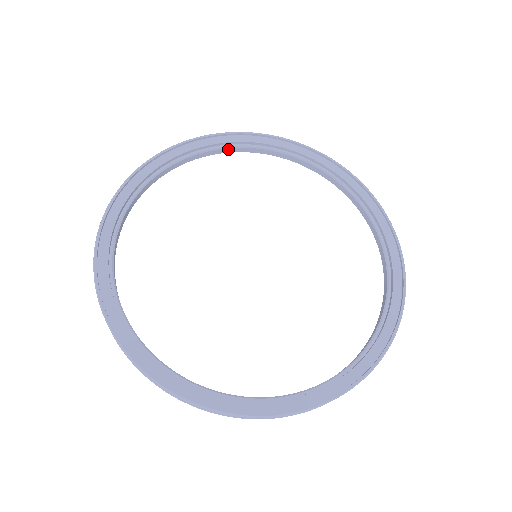
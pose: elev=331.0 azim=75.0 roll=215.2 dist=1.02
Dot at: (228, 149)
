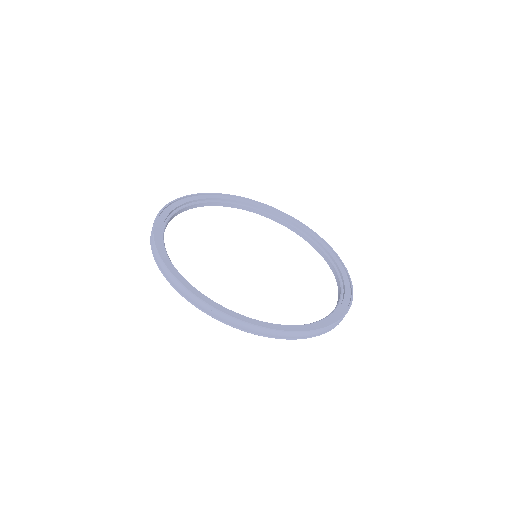
Dot at: (180, 211)
